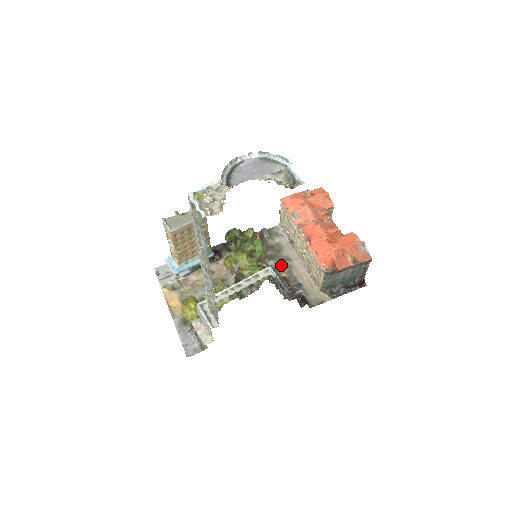
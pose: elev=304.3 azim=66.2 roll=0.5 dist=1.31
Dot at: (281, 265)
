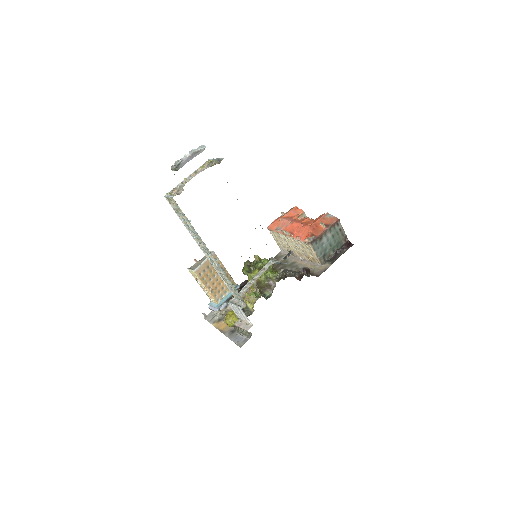
Dot at: (289, 269)
